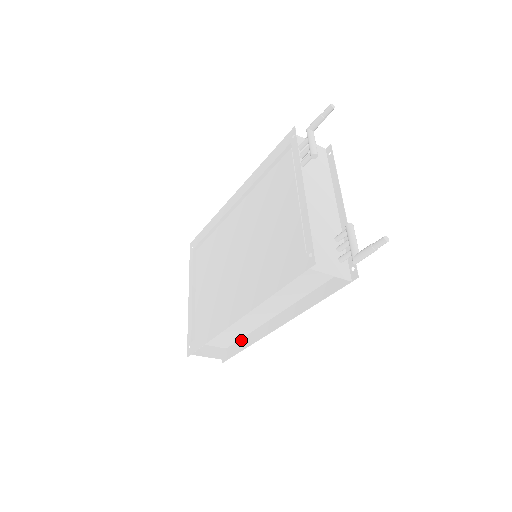
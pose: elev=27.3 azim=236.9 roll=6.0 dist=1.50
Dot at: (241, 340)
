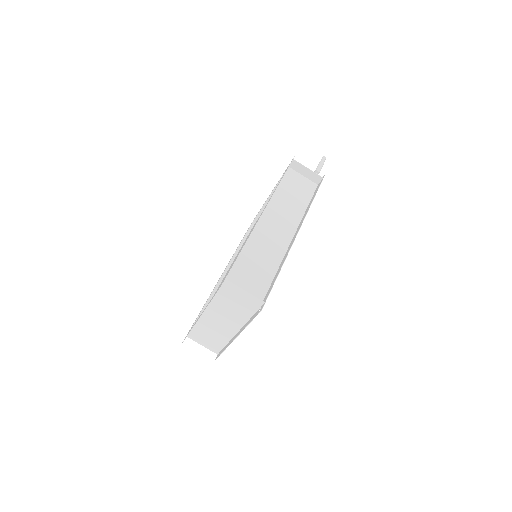
Dot at: (272, 283)
